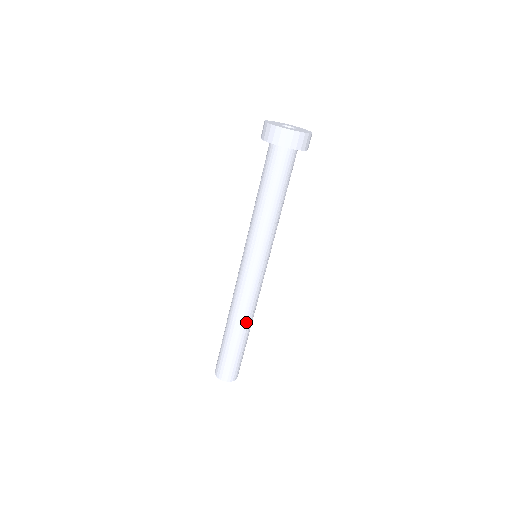
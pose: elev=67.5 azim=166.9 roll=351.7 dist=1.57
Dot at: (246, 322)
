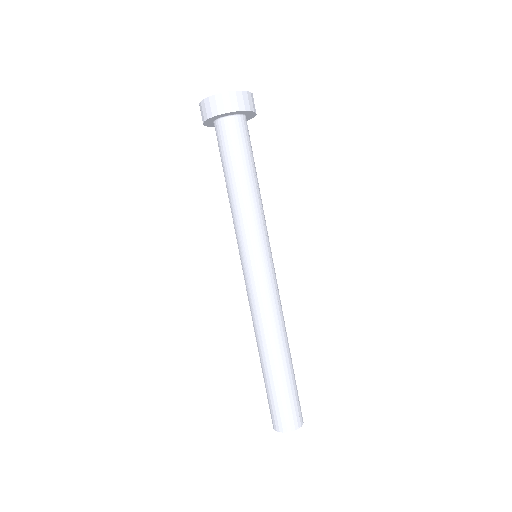
Dot at: (264, 342)
